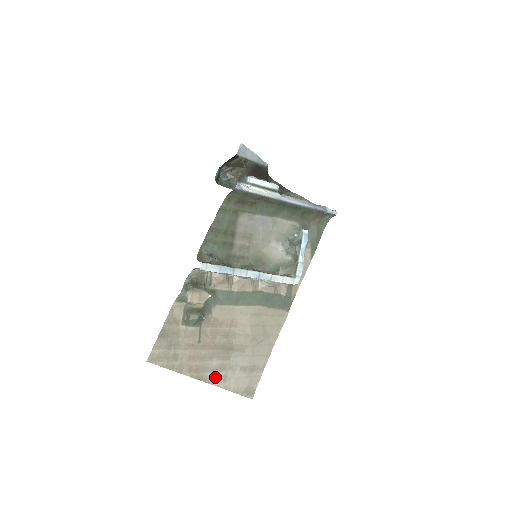
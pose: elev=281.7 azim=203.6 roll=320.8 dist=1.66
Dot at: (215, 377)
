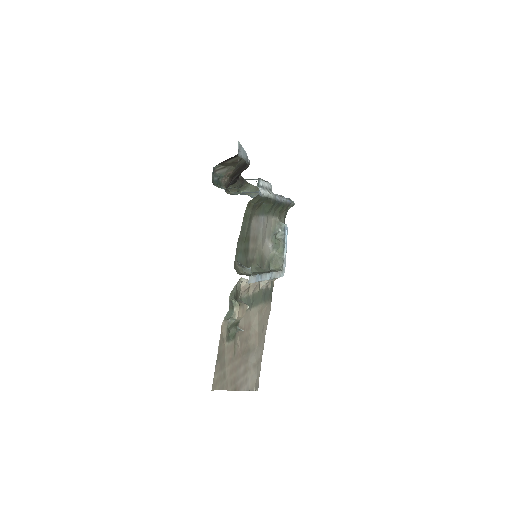
Dot at: (242, 382)
